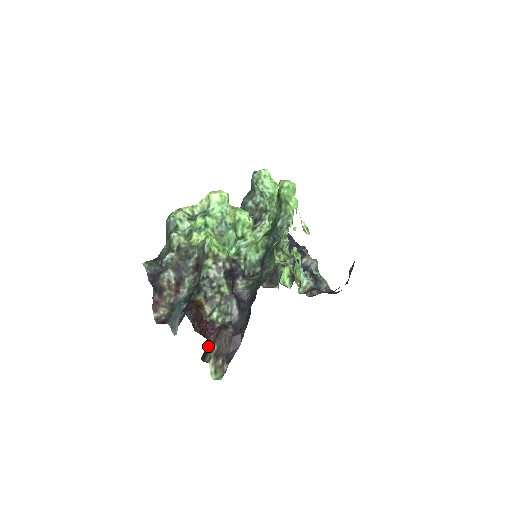
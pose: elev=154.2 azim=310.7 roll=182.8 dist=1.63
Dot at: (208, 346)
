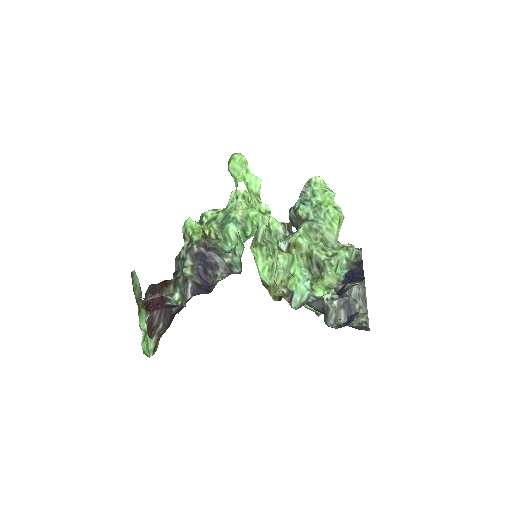
Dot at: (152, 320)
